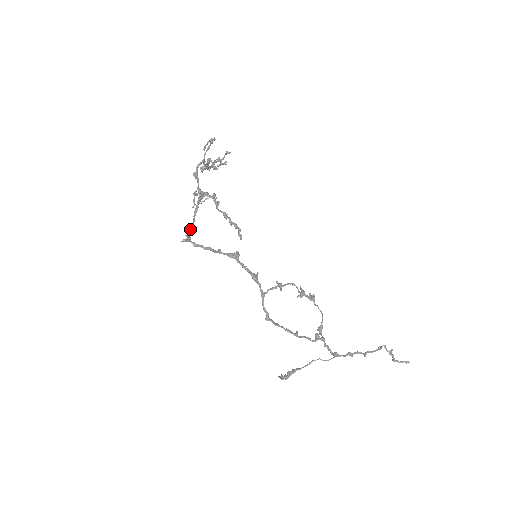
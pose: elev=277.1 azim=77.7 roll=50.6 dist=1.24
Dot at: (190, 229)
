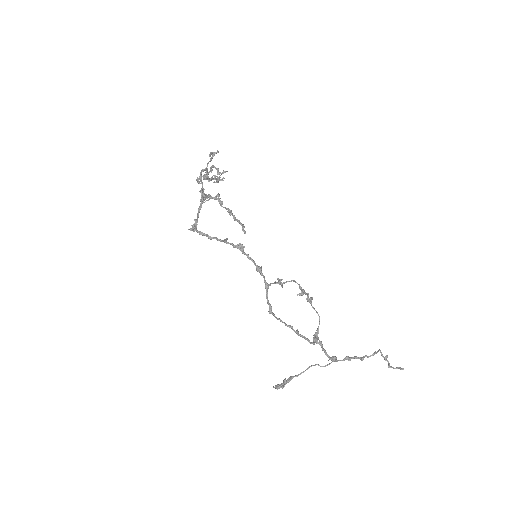
Dot at: (196, 221)
